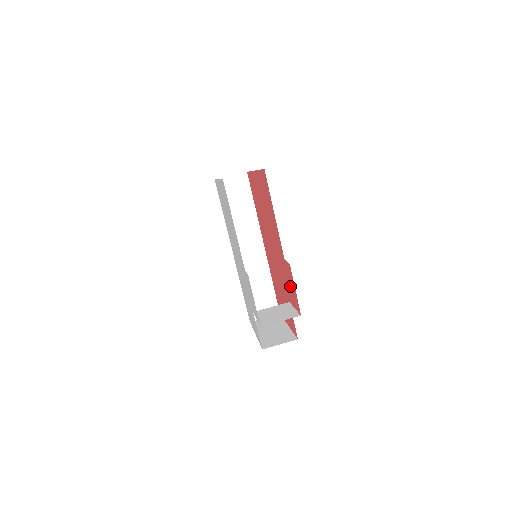
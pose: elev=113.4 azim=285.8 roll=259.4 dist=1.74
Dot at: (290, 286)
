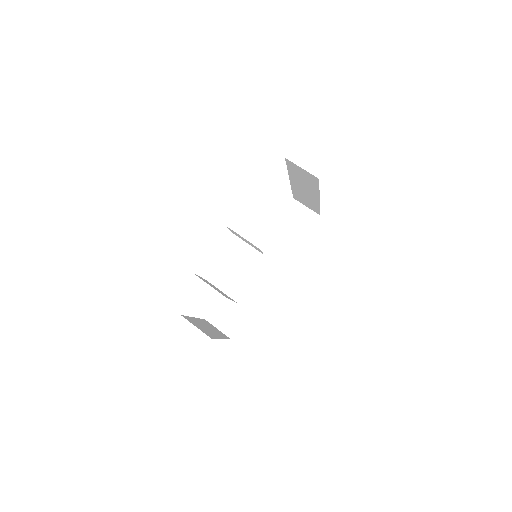
Dot at: occluded
